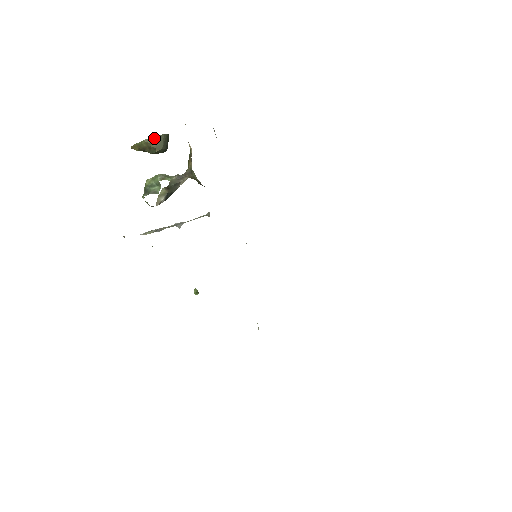
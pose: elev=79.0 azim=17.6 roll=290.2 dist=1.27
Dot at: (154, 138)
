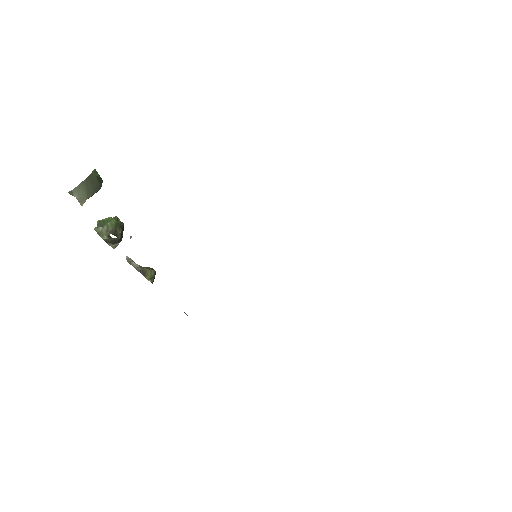
Dot at: (73, 192)
